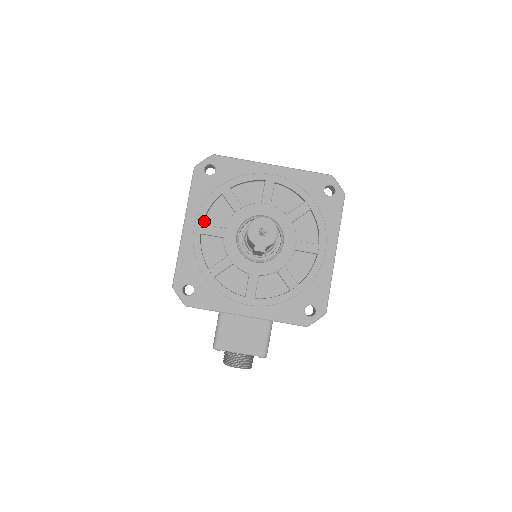
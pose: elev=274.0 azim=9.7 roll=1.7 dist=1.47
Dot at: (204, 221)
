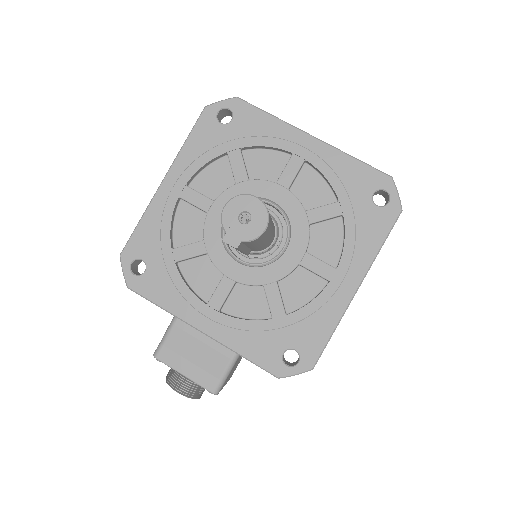
Dot at: (191, 182)
